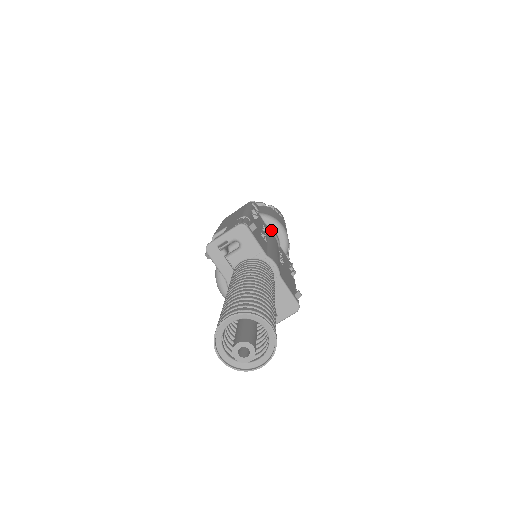
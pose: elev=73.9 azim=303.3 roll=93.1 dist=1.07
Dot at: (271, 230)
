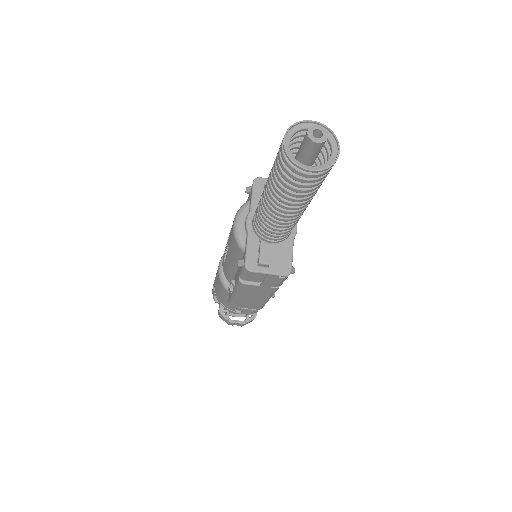
Dot at: occluded
